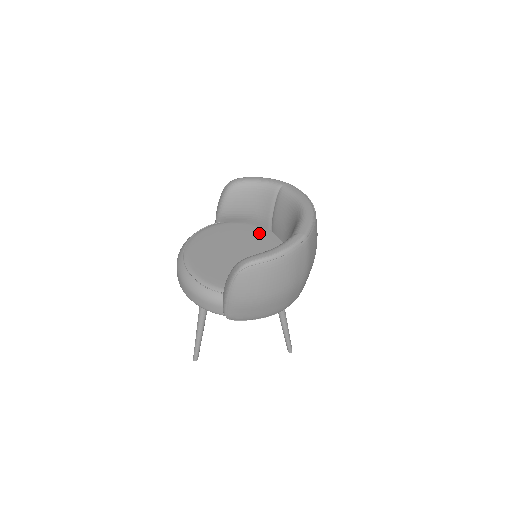
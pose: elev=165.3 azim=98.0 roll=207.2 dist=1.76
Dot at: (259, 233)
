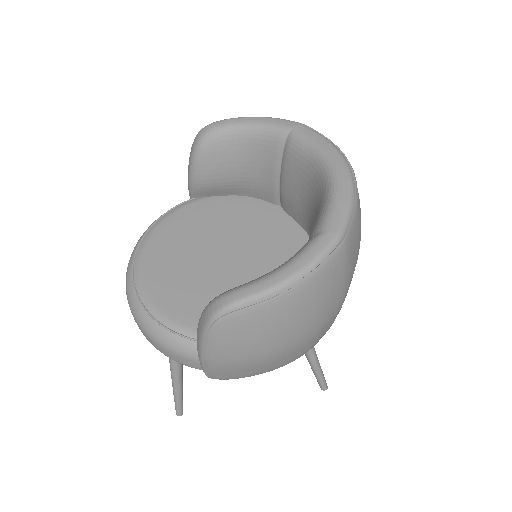
Dot at: (260, 212)
